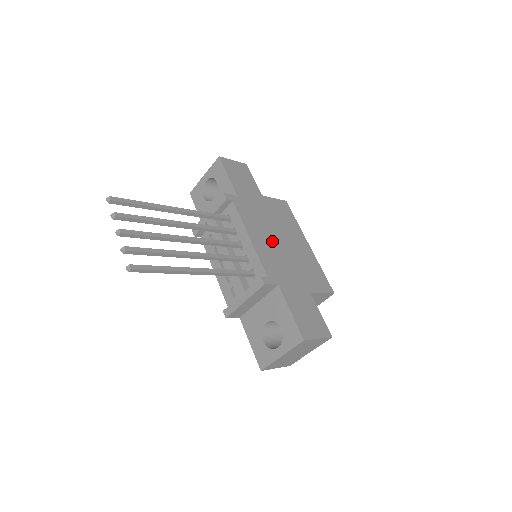
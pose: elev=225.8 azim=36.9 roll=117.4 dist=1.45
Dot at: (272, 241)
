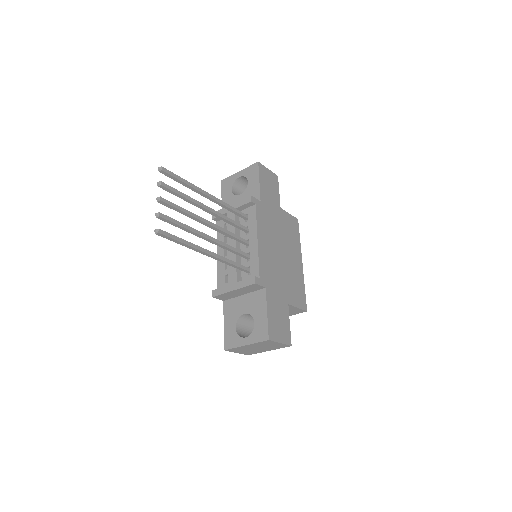
Dot at: (274, 250)
